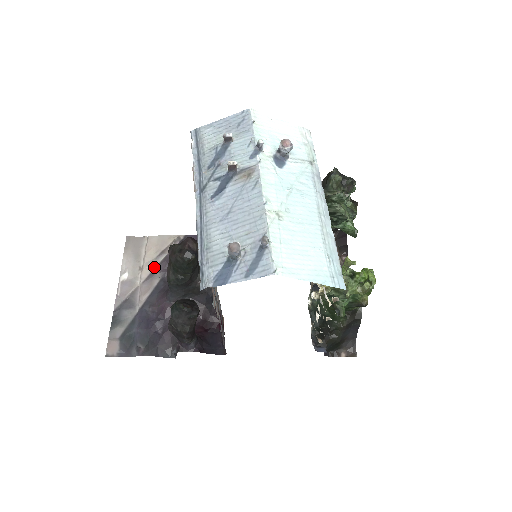
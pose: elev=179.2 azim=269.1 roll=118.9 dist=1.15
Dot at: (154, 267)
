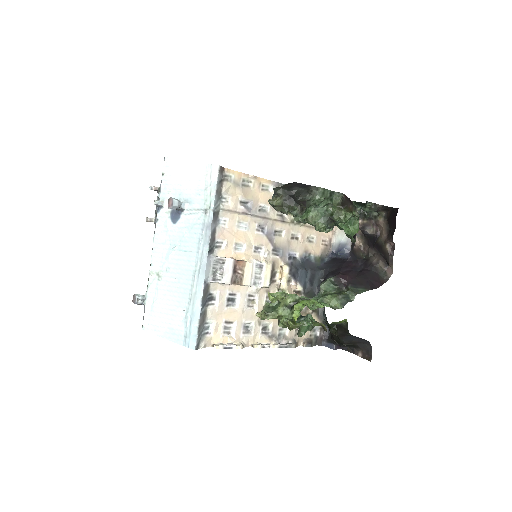
Dot at: occluded
